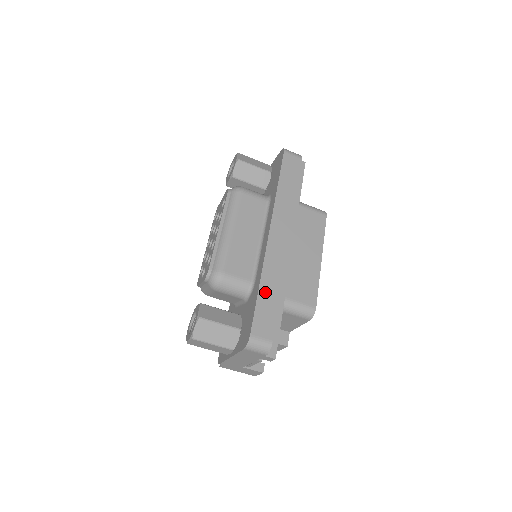
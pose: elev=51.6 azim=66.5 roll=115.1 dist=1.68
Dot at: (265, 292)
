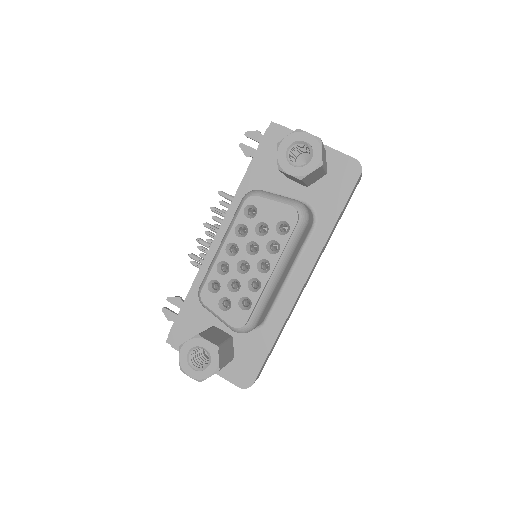
Dot at: occluded
